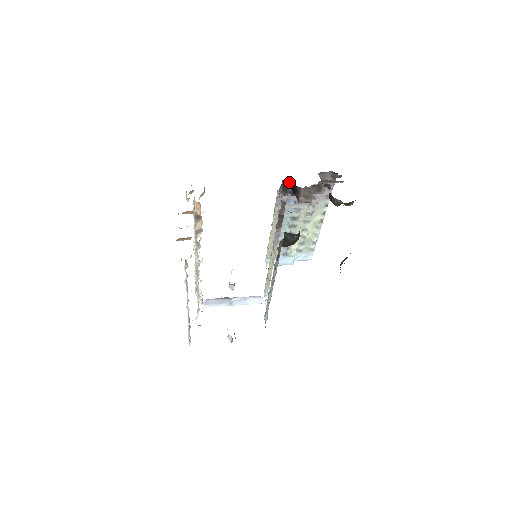
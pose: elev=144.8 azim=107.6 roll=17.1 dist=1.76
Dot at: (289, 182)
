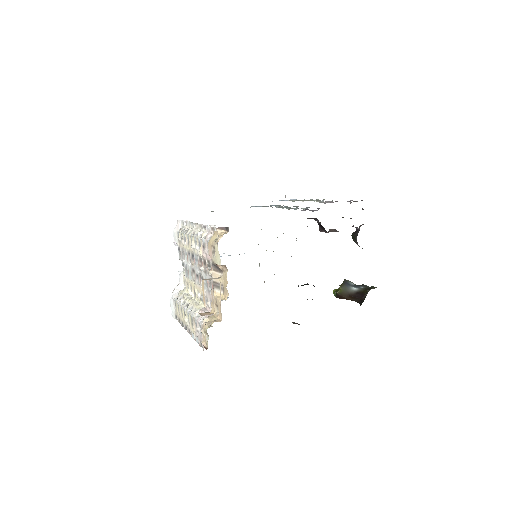
Dot at: (320, 223)
